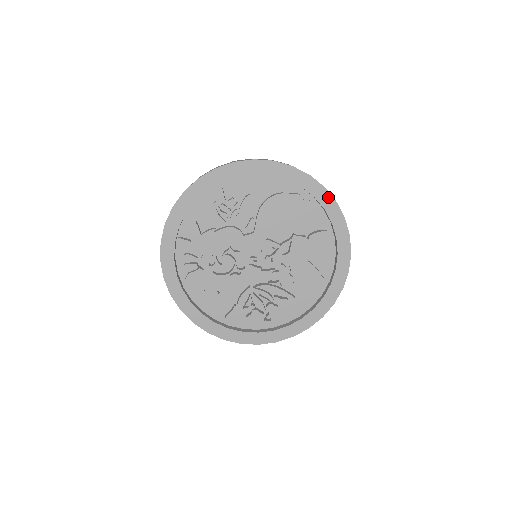
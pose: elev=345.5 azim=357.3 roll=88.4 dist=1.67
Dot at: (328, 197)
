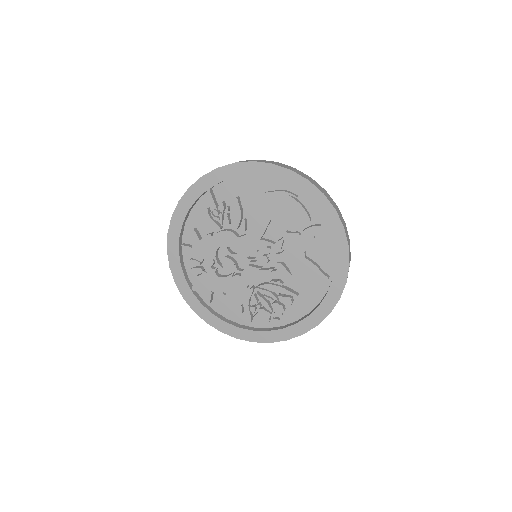
Dot at: (314, 190)
